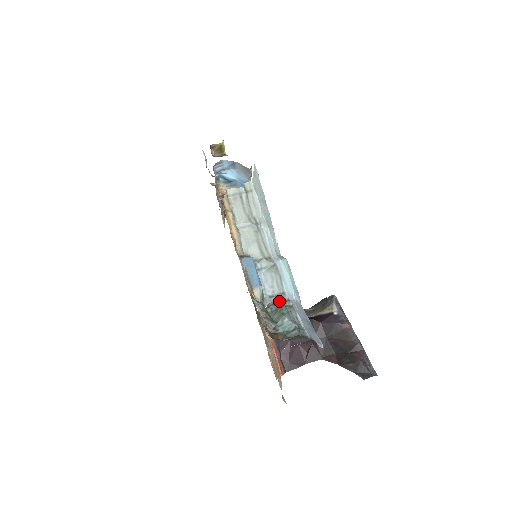
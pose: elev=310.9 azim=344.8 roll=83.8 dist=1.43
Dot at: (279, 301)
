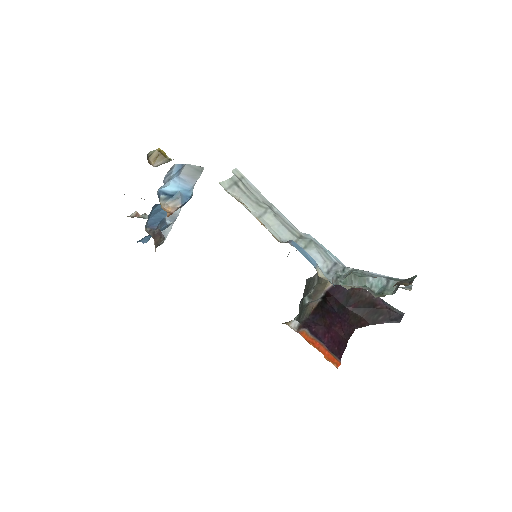
Dot at: (338, 272)
